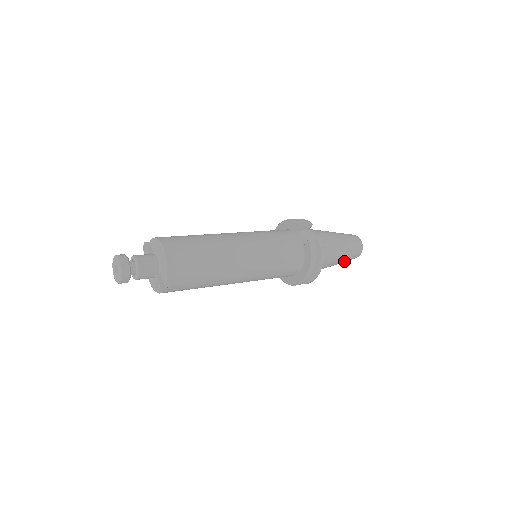
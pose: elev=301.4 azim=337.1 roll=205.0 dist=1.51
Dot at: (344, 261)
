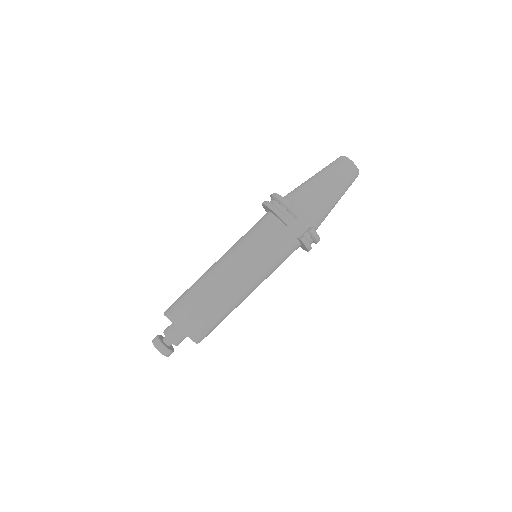
Dot at: occluded
